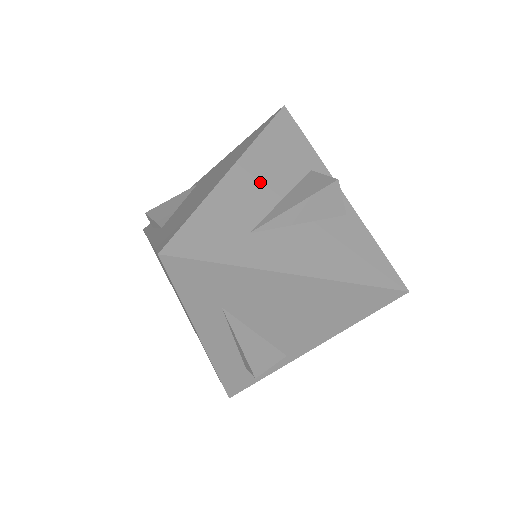
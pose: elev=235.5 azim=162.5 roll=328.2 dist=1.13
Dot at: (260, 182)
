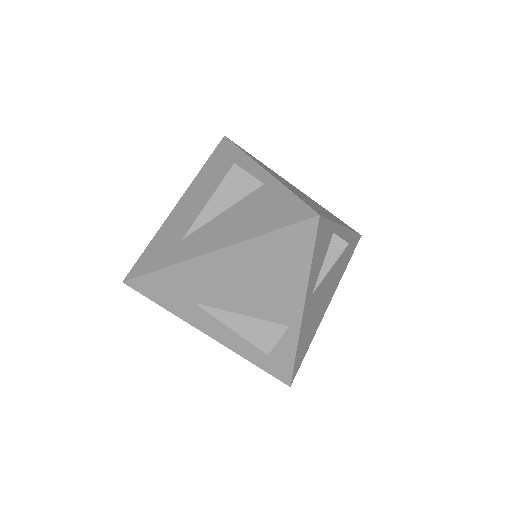
Dot at: (196, 201)
